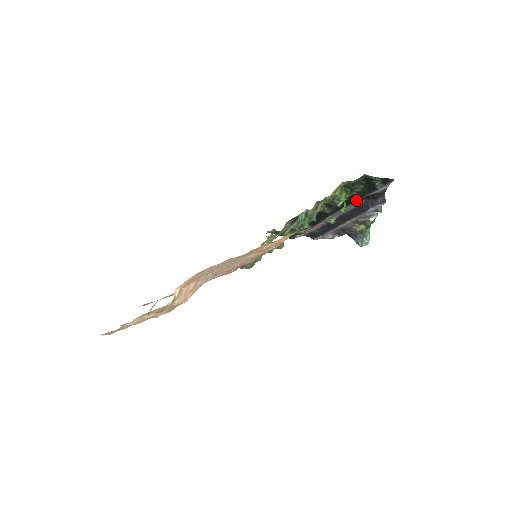
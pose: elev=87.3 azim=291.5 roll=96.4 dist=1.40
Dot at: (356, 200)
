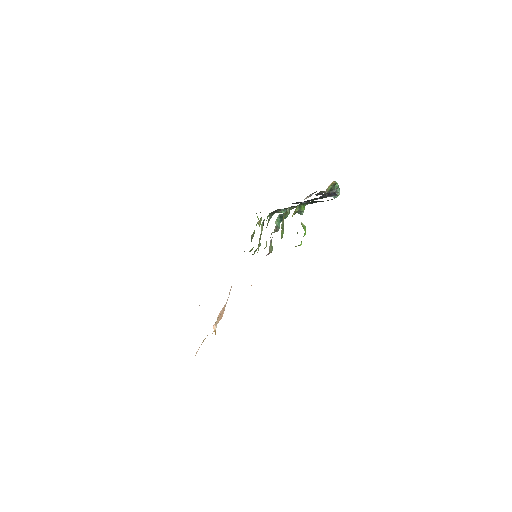
Dot at: occluded
